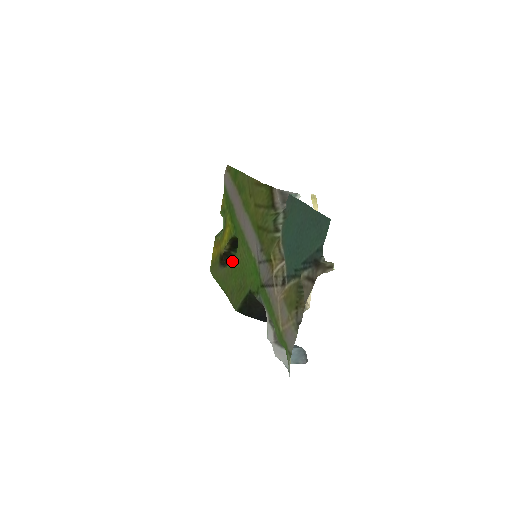
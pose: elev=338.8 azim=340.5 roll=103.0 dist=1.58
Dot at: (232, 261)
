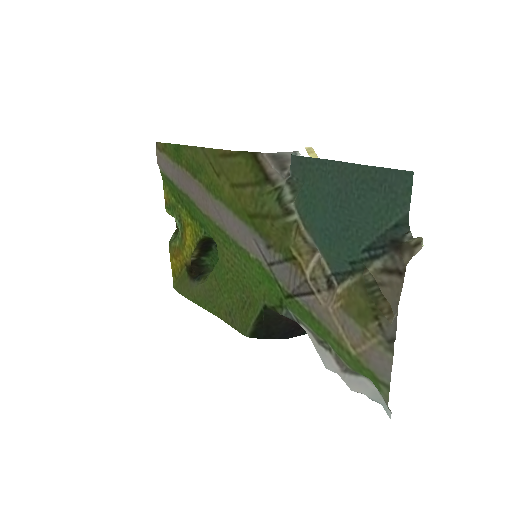
Dot at: (214, 271)
